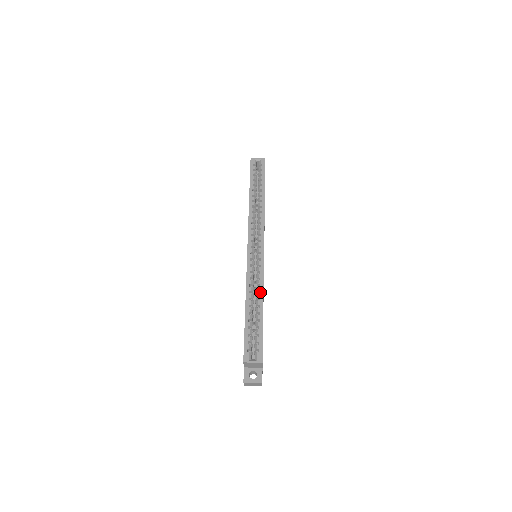
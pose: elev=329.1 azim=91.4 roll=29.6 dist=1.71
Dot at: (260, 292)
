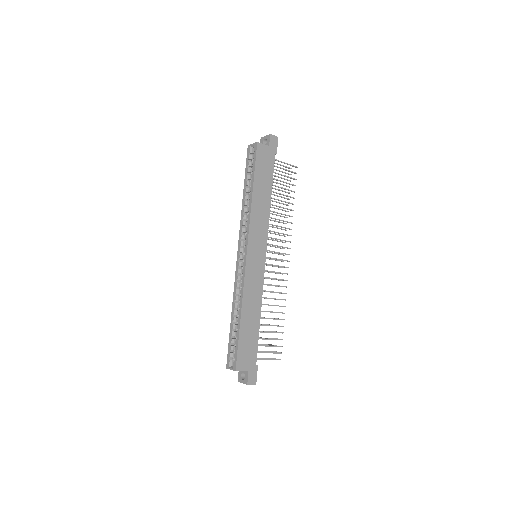
Dot at: (240, 302)
